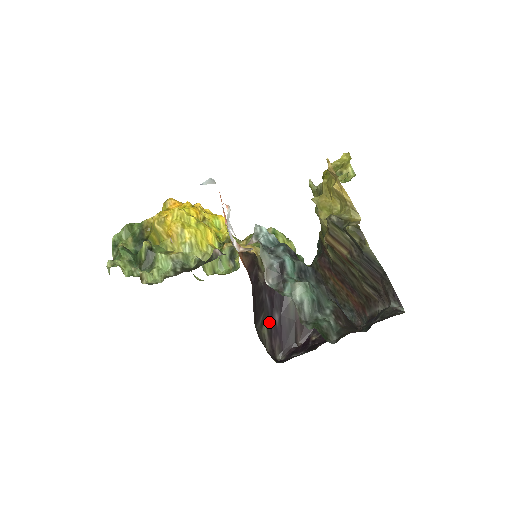
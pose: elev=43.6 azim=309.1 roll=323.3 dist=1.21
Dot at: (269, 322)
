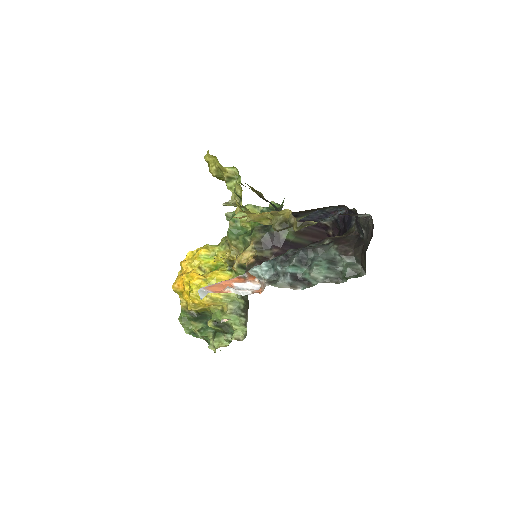
Dot at: occluded
